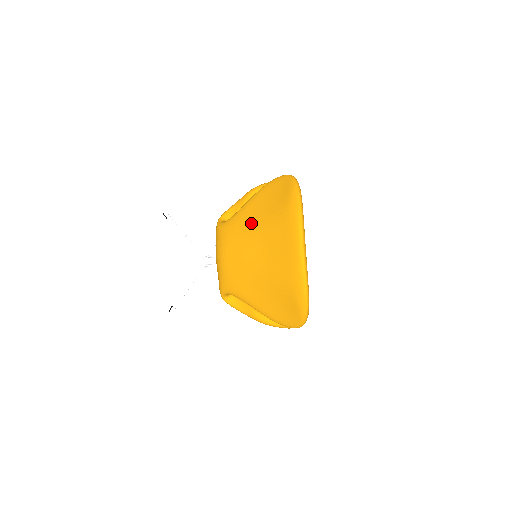
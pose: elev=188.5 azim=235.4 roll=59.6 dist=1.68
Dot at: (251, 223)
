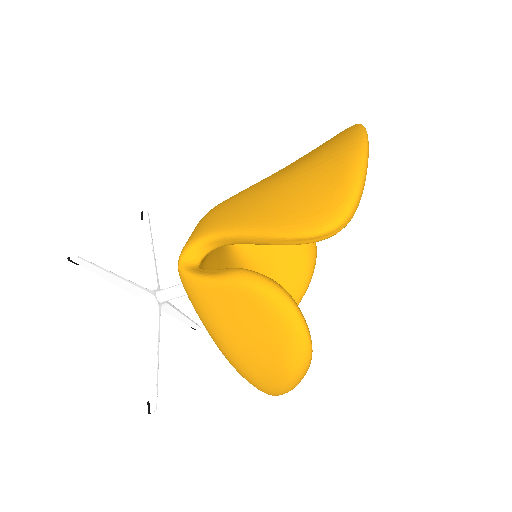
Dot at: occluded
